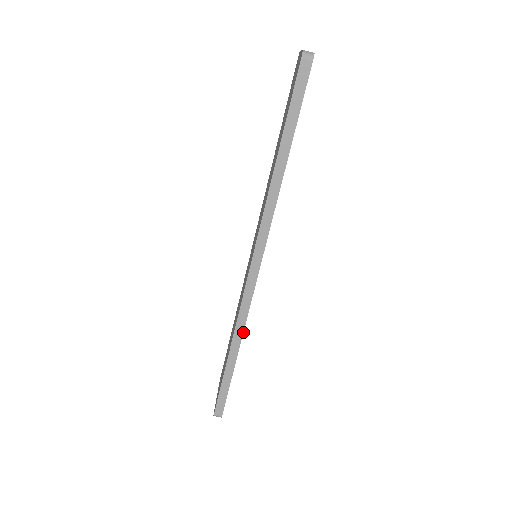
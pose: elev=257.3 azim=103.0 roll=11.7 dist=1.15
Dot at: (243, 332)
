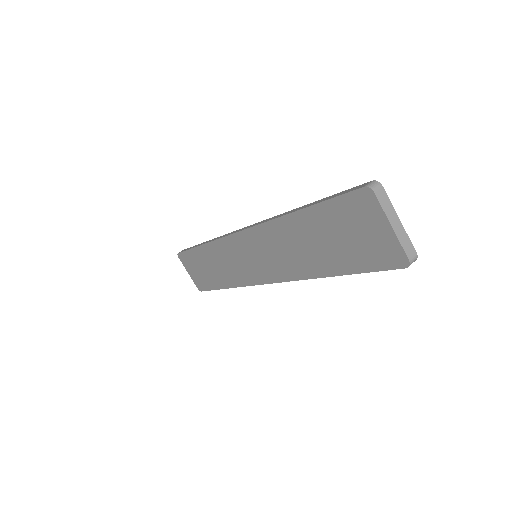
Dot at: (280, 215)
